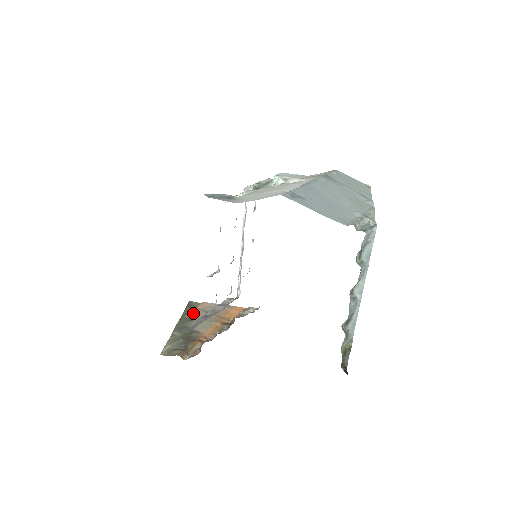
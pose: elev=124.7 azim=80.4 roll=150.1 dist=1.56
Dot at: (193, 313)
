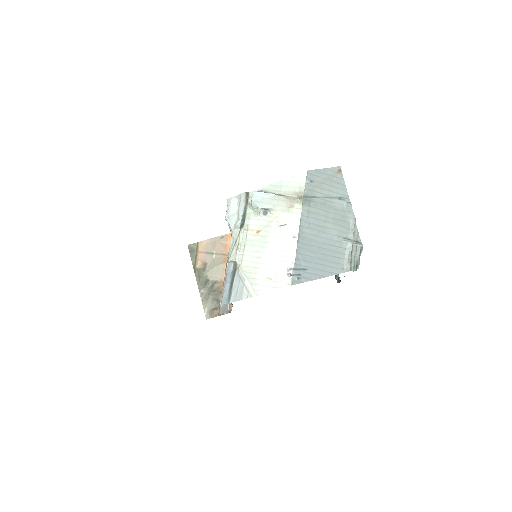
Dot at: (200, 261)
